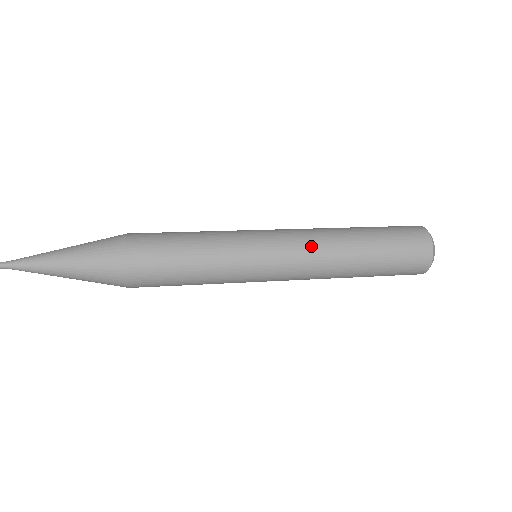
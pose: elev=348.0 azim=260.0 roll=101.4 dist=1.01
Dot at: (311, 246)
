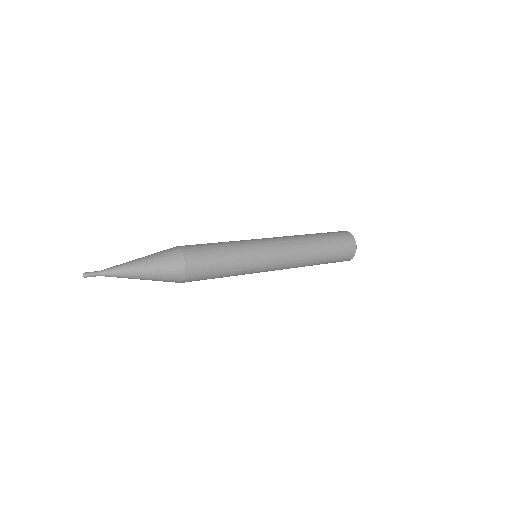
Dot at: (291, 247)
